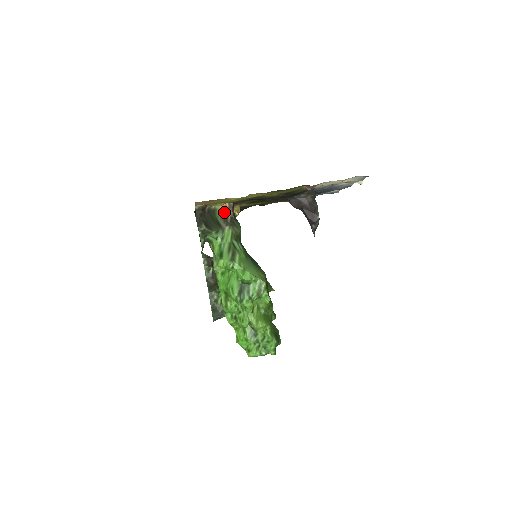
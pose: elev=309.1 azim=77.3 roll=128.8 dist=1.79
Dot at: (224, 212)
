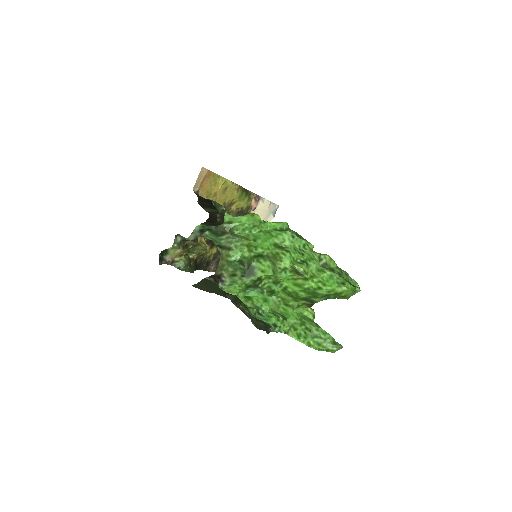
Dot at: (210, 212)
